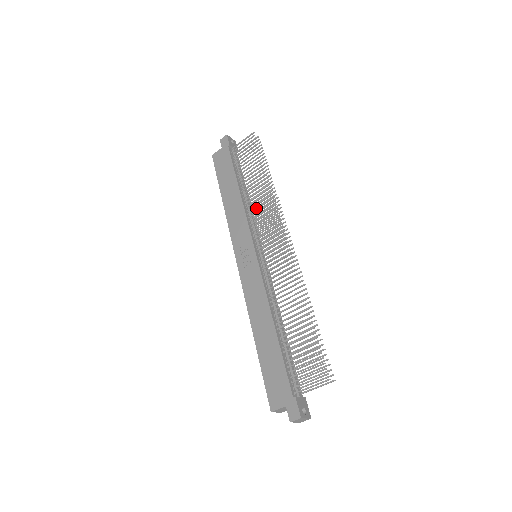
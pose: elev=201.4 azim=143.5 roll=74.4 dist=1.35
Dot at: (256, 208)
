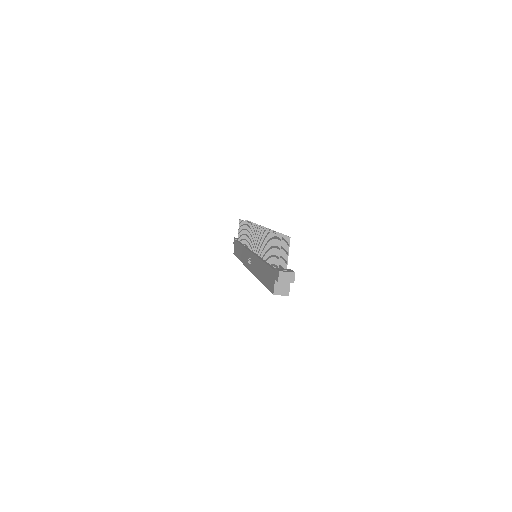
Dot at: (247, 239)
